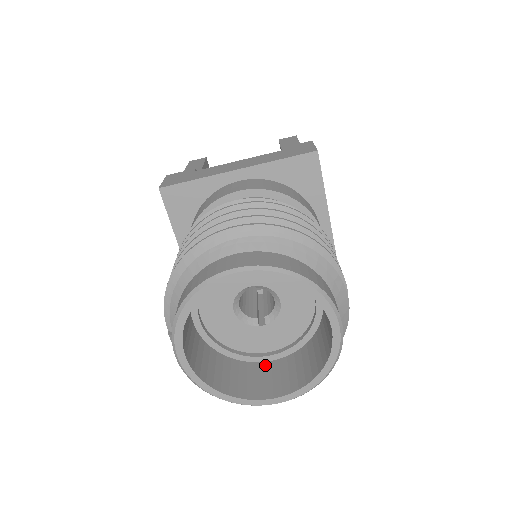
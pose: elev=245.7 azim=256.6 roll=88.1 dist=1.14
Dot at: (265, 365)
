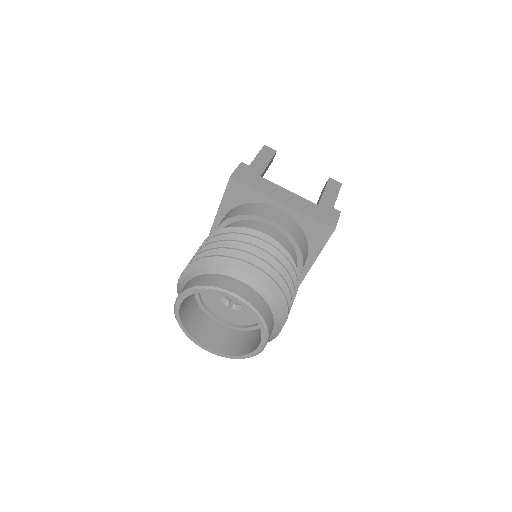
Dot at: (216, 325)
